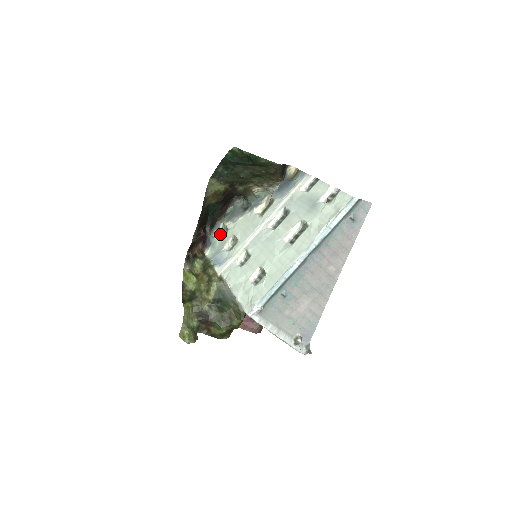
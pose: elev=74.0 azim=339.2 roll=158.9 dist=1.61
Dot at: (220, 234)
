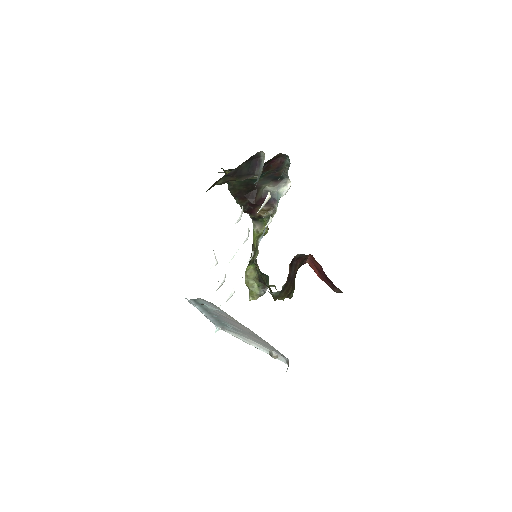
Dot at: (289, 186)
